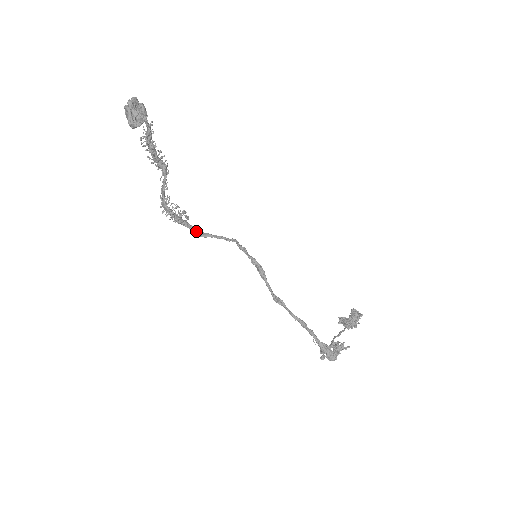
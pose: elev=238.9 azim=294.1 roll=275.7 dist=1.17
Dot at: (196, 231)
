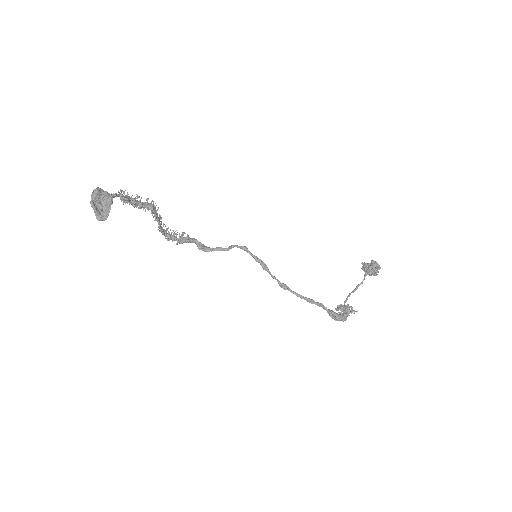
Dot at: (198, 245)
